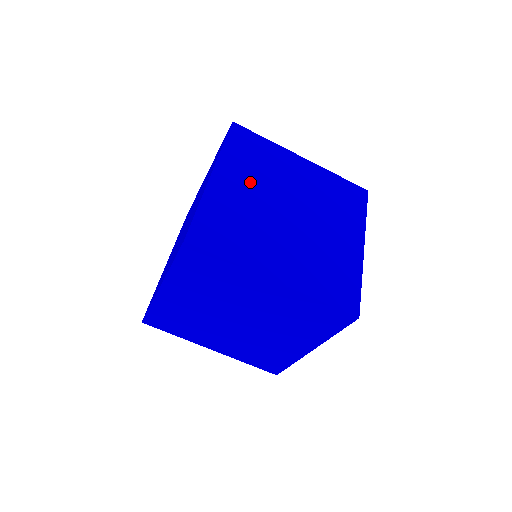
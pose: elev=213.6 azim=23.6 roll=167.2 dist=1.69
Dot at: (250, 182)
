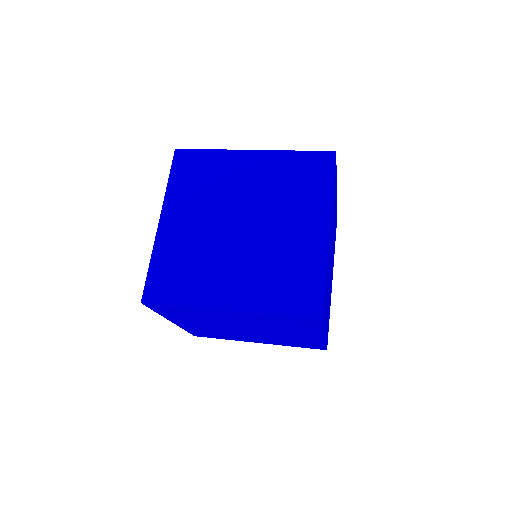
Dot at: occluded
